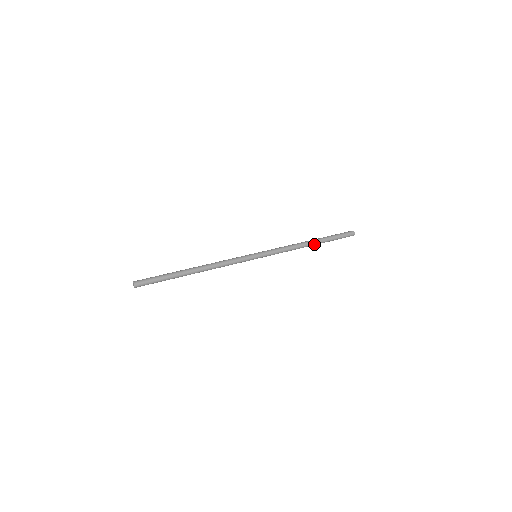
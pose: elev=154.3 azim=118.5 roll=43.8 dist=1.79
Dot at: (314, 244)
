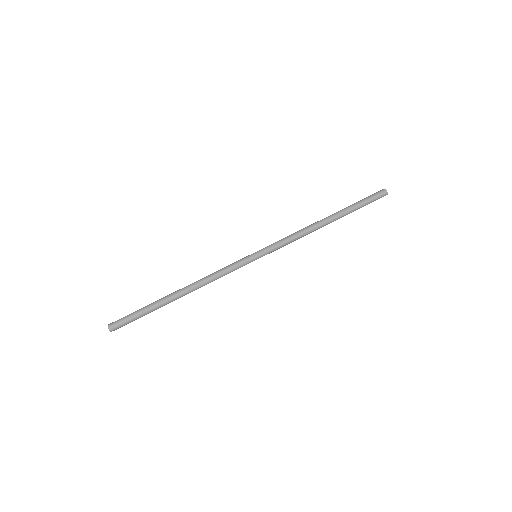
Dot at: (331, 222)
